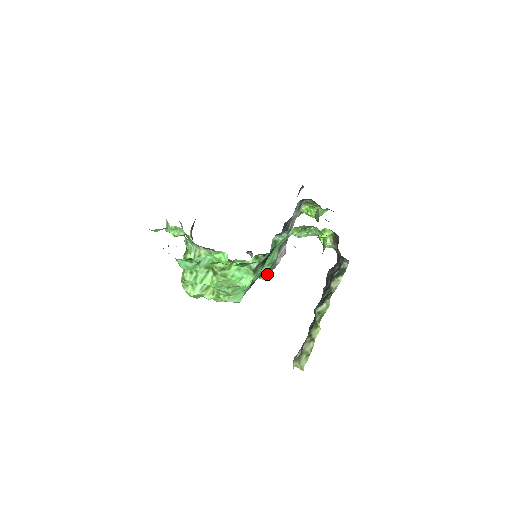
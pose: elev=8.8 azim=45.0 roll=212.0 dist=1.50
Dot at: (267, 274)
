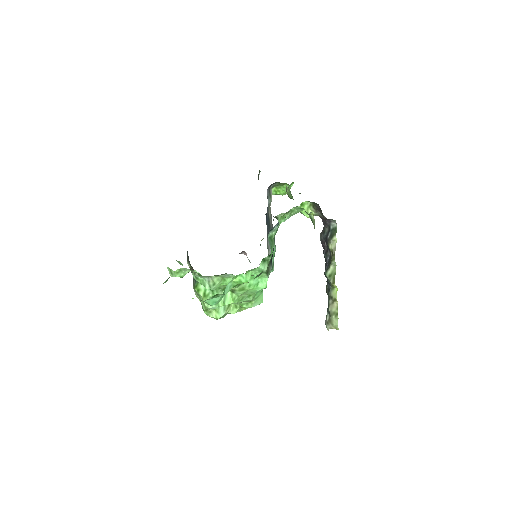
Dot at: (273, 266)
